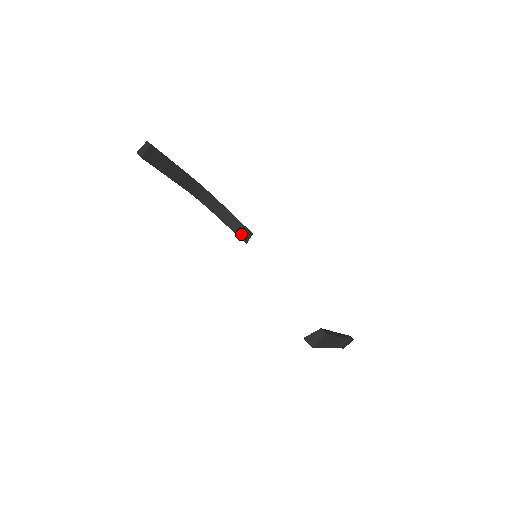
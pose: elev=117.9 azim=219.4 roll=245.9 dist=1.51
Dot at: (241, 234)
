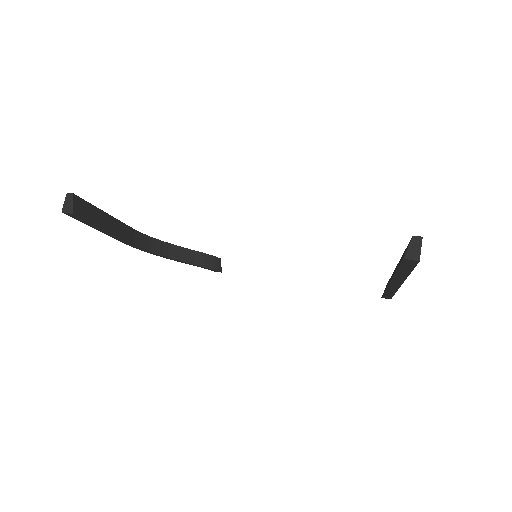
Dot at: (211, 265)
